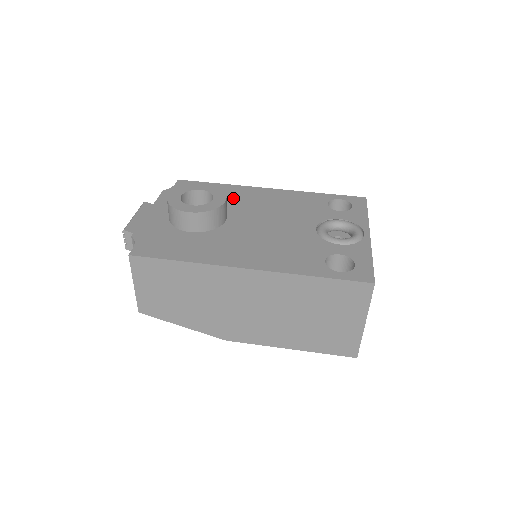
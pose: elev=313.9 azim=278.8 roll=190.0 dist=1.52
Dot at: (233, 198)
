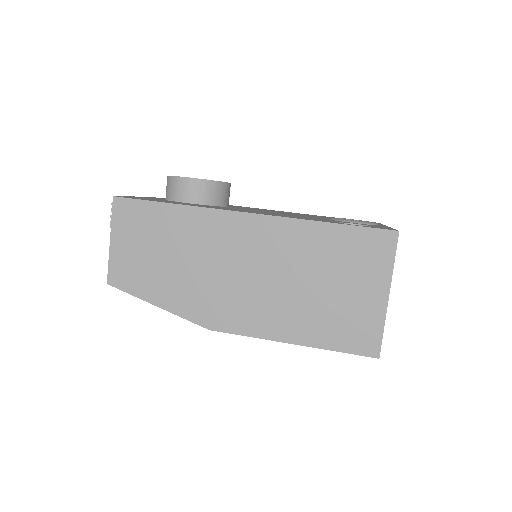
Dot at: occluded
